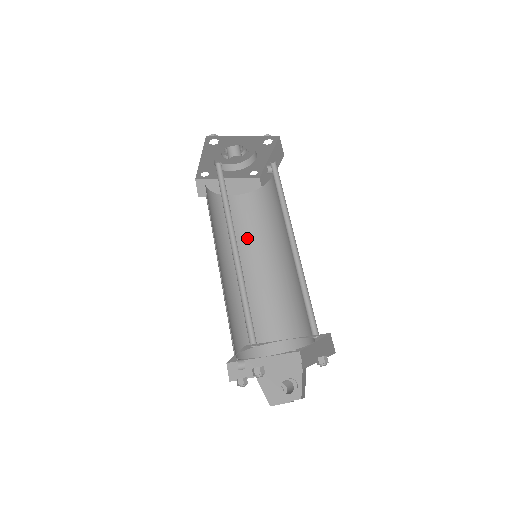
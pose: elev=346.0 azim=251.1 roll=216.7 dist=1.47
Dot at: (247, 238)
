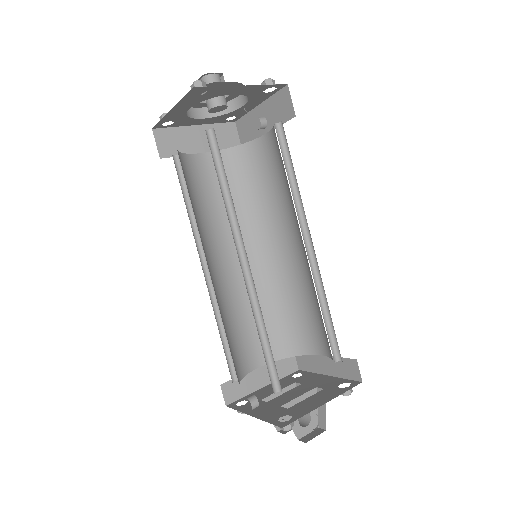
Dot at: occluded
